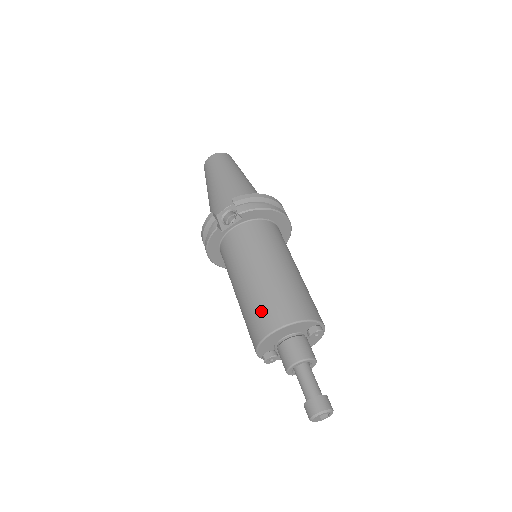
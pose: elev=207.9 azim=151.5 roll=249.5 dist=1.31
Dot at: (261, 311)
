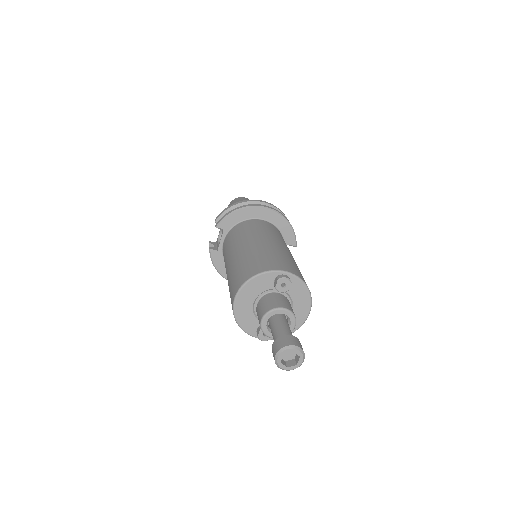
Dot at: (230, 290)
